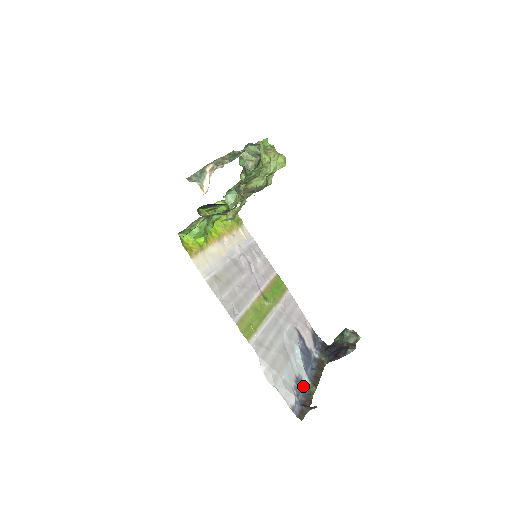
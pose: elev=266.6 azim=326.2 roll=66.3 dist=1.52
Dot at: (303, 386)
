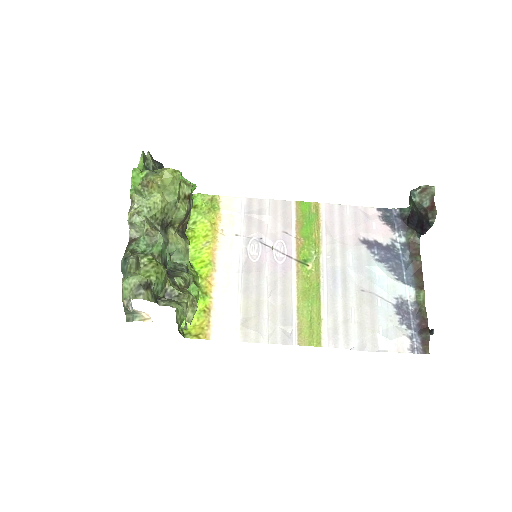
Dot at: (408, 305)
